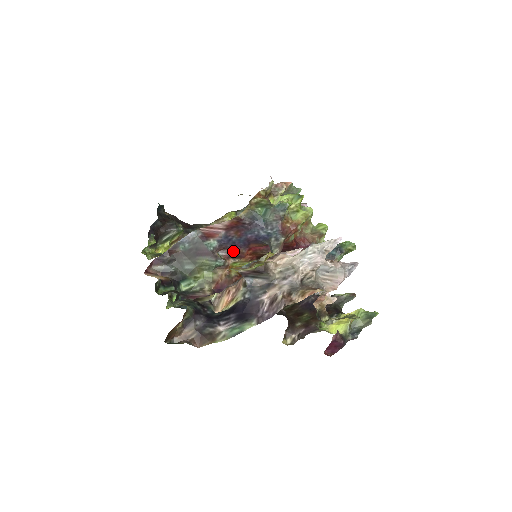
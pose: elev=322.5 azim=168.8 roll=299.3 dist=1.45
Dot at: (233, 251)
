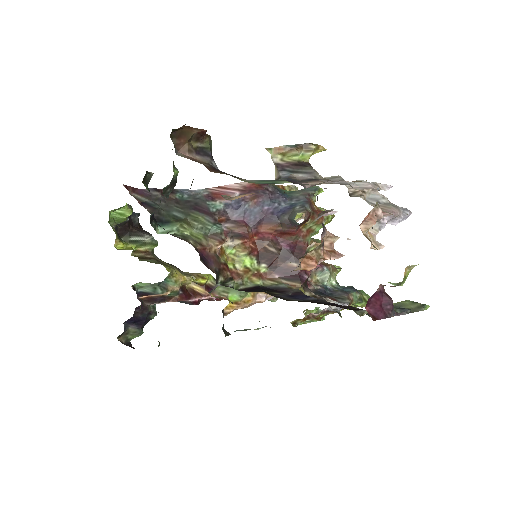
Dot at: (236, 227)
